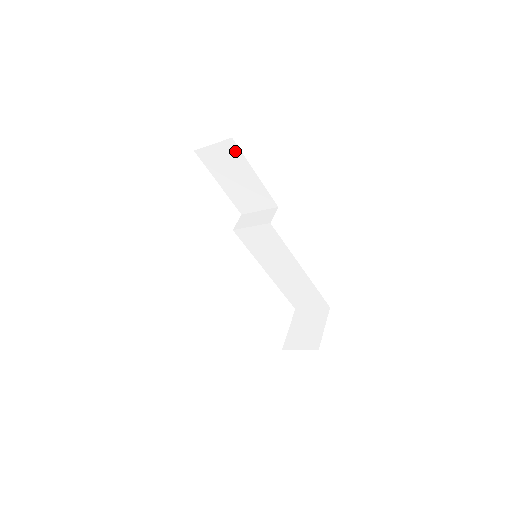
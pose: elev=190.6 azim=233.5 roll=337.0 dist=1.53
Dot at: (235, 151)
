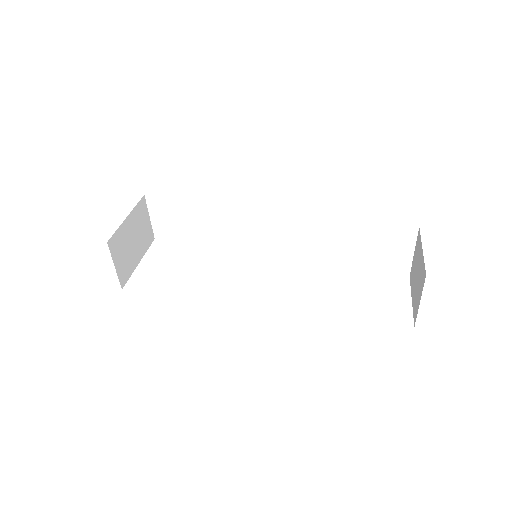
Dot at: (160, 201)
